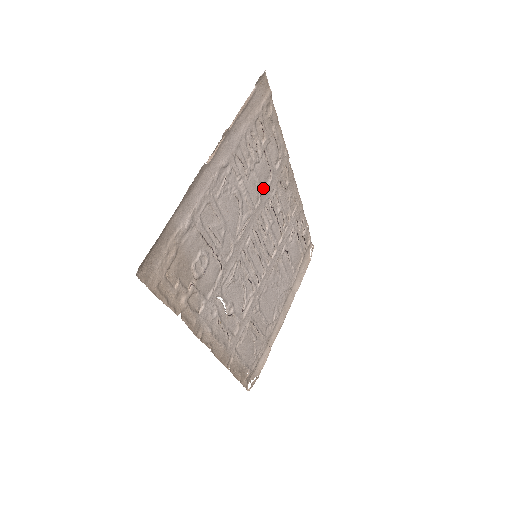
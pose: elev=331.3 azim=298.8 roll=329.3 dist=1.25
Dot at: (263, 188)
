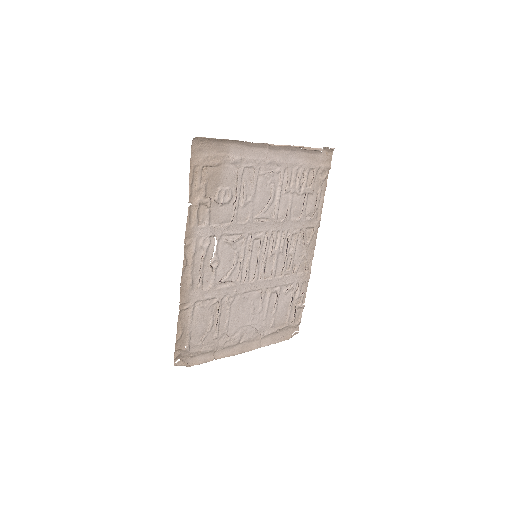
Dot at: (290, 217)
